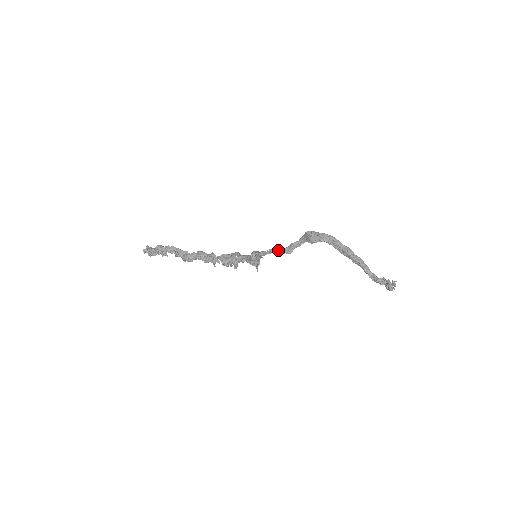
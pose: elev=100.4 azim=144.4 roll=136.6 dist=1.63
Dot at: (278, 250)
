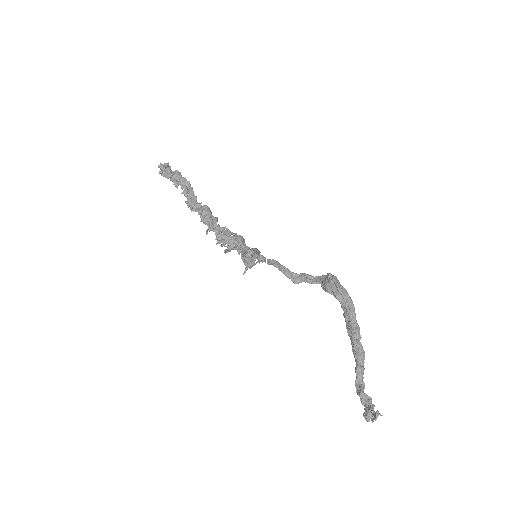
Dot at: (284, 268)
